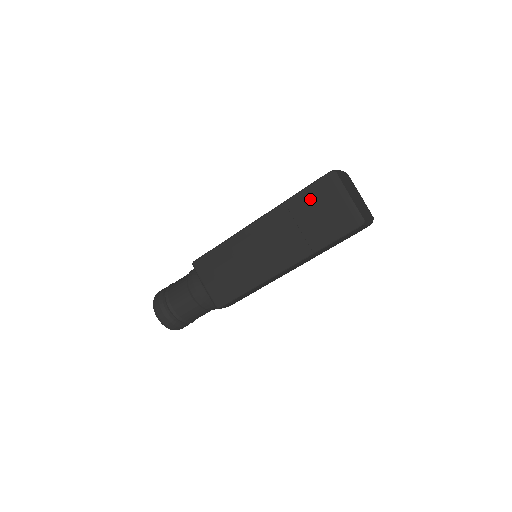
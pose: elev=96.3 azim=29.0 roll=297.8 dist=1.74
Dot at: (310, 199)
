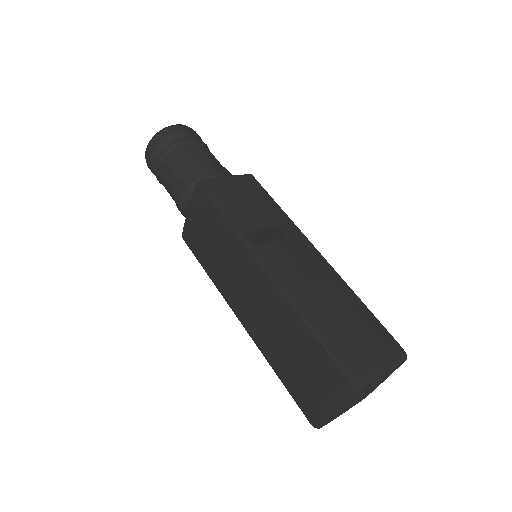
Dot at: (312, 354)
